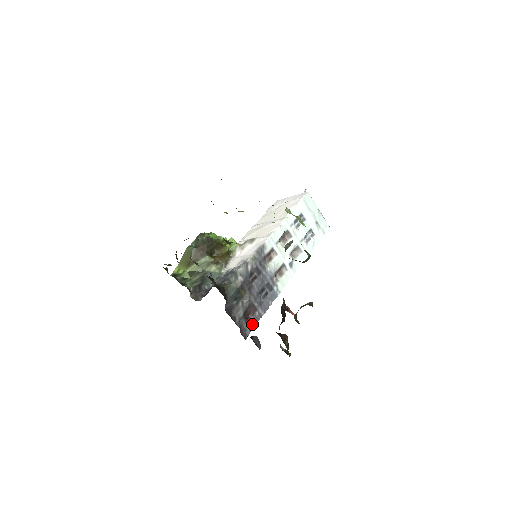
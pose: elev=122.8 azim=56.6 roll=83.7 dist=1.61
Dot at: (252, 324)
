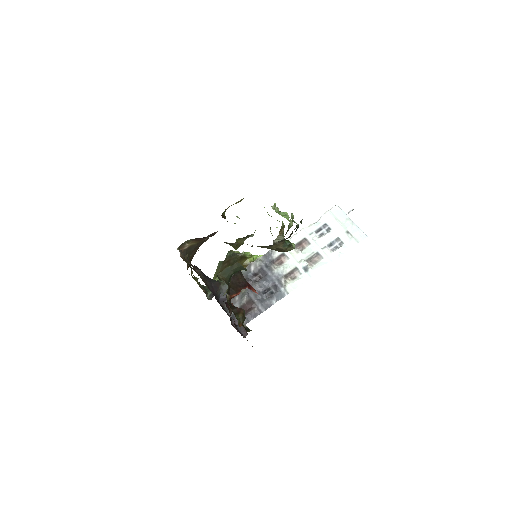
Dot at: (248, 318)
